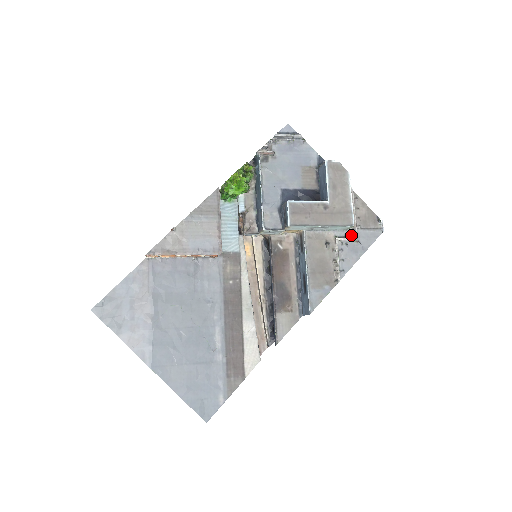
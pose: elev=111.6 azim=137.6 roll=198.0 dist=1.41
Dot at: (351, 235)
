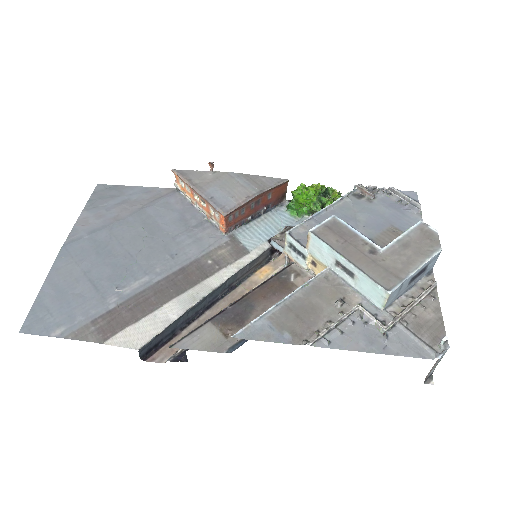
Dot at: (383, 321)
